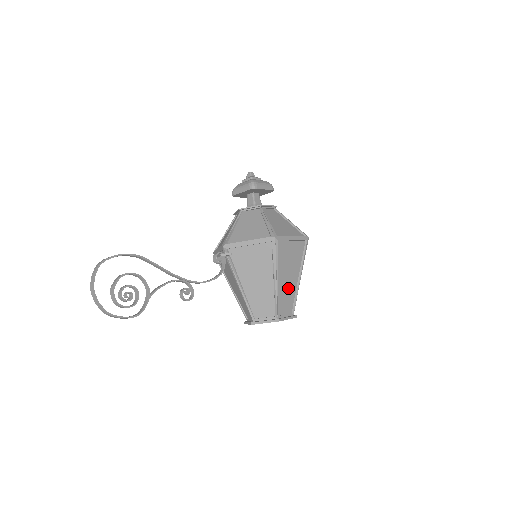
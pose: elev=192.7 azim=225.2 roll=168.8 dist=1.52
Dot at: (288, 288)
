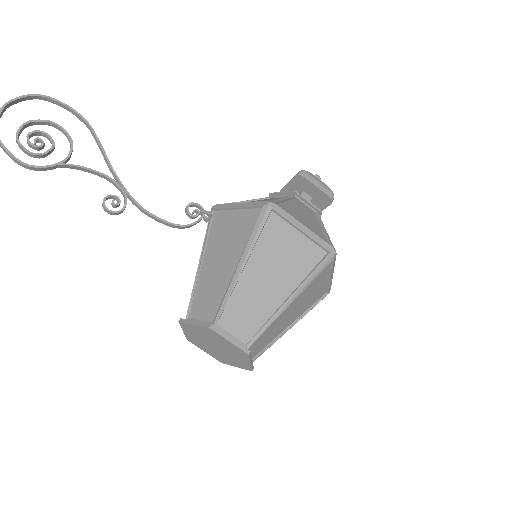
Dot at: (259, 298)
